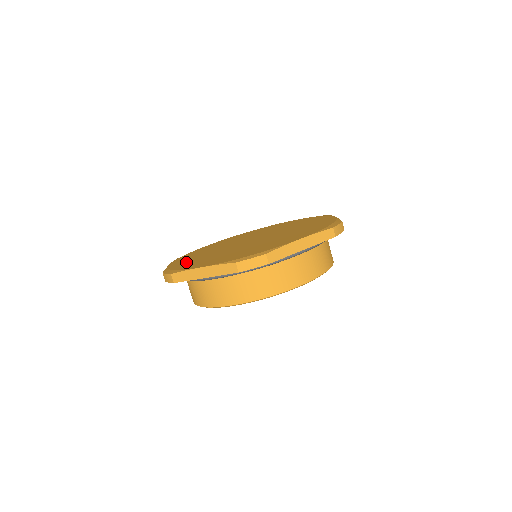
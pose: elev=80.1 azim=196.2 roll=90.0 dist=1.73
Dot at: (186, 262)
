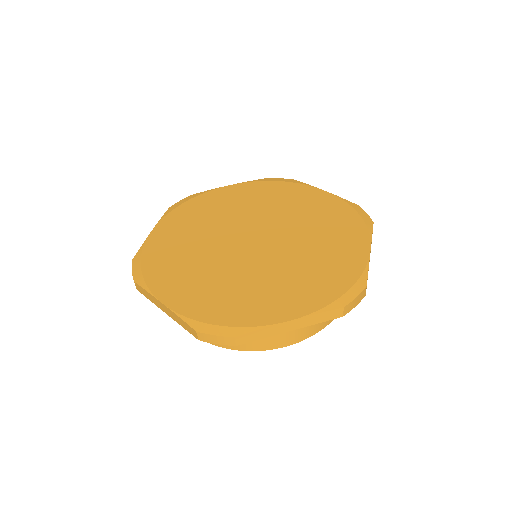
Dot at: (207, 300)
